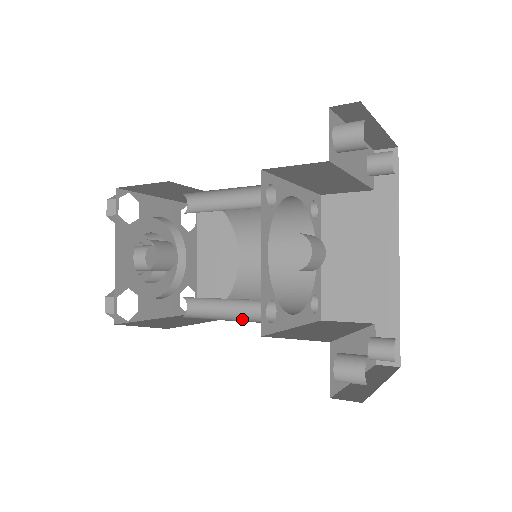
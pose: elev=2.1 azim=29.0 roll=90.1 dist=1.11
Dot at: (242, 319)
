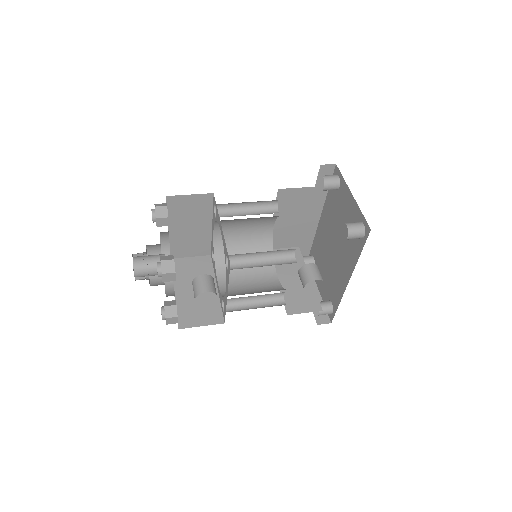
Dot at: (265, 302)
